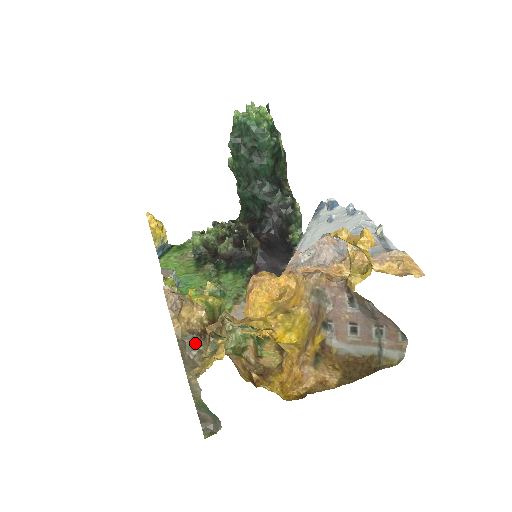
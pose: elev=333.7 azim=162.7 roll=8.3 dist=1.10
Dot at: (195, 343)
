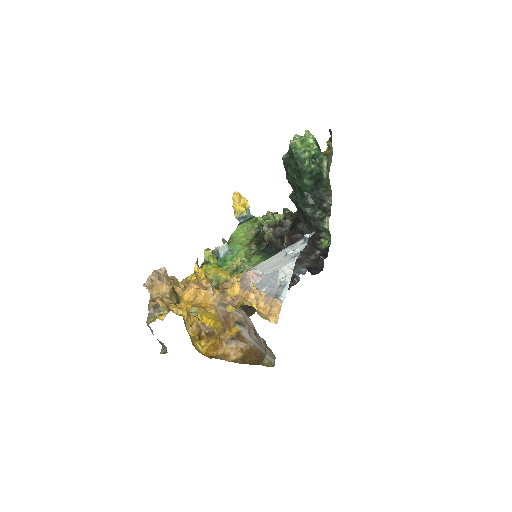
Dot at: (157, 305)
